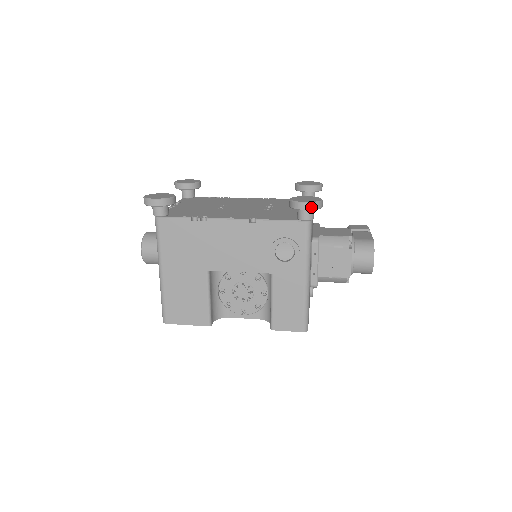
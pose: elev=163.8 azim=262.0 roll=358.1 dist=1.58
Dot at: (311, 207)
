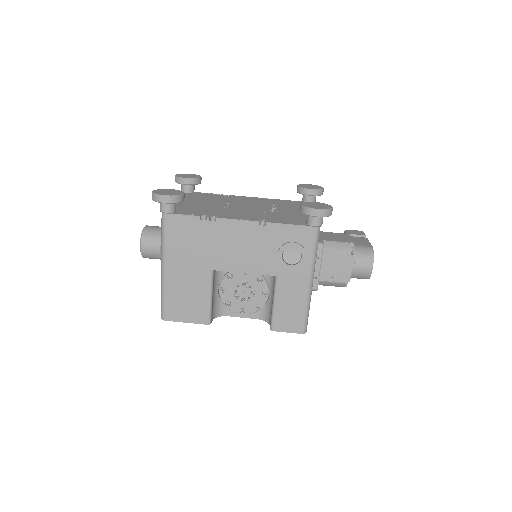
Dot at: (323, 214)
